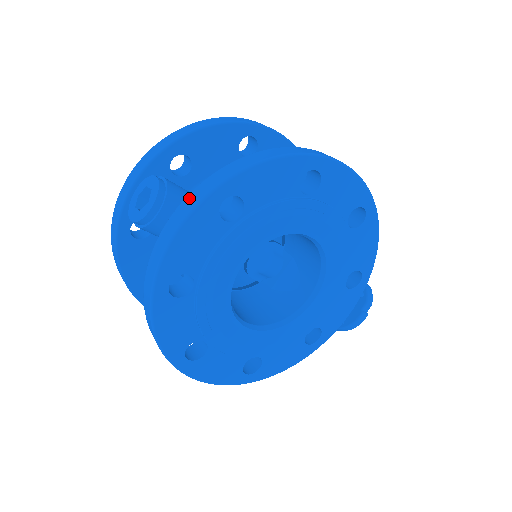
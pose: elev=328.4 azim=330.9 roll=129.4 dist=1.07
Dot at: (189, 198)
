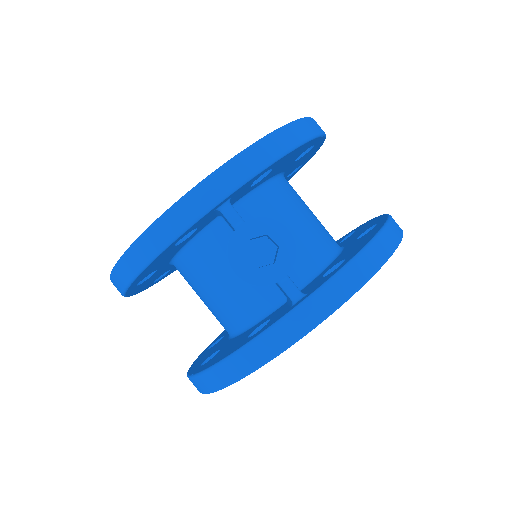
Dot at: (336, 285)
